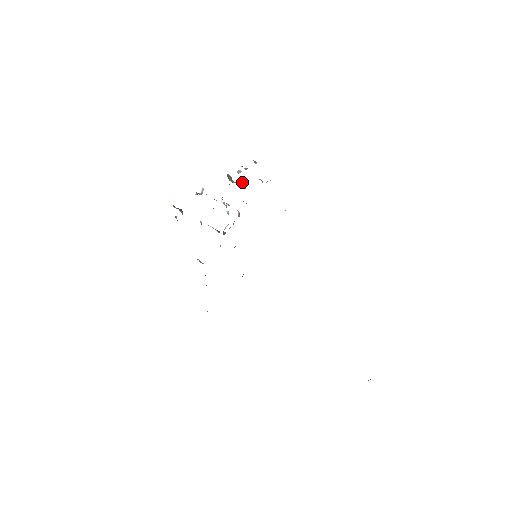
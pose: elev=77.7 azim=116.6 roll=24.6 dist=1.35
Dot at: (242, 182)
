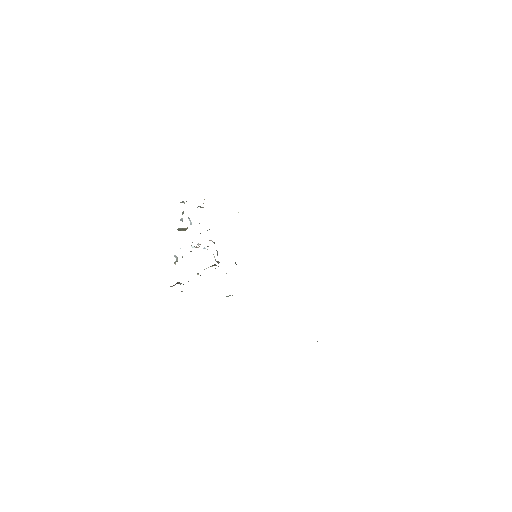
Dot at: (190, 222)
